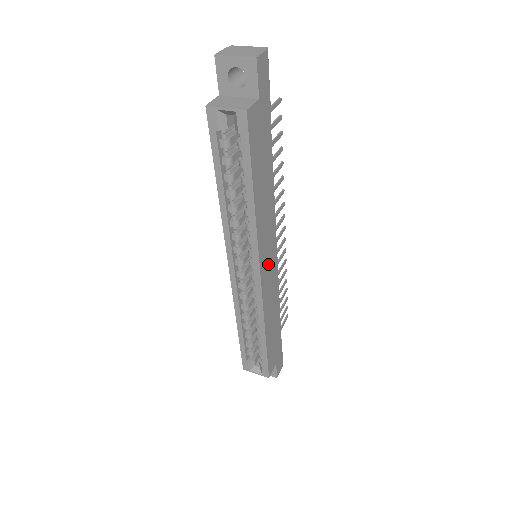
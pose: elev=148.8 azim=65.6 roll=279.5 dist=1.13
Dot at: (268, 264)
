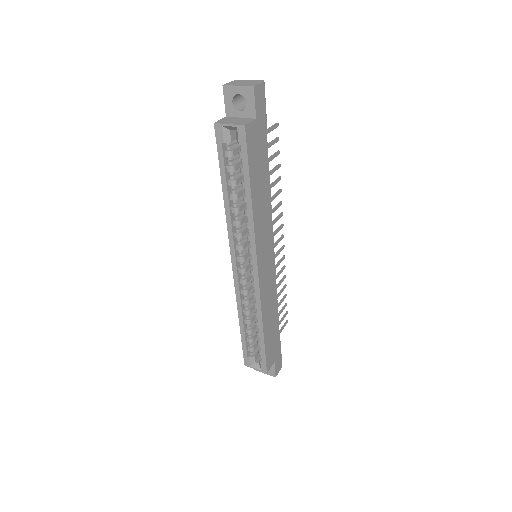
Dot at: (265, 262)
